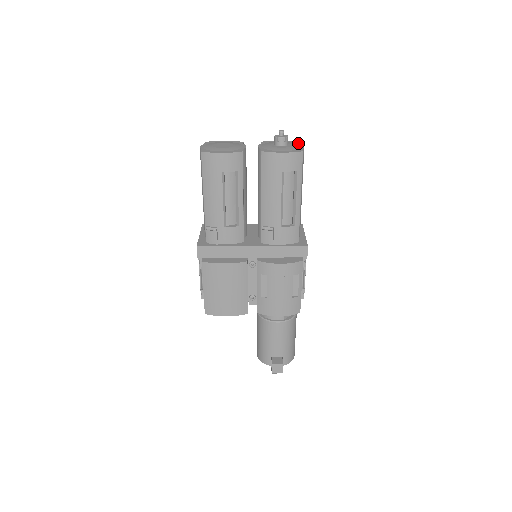
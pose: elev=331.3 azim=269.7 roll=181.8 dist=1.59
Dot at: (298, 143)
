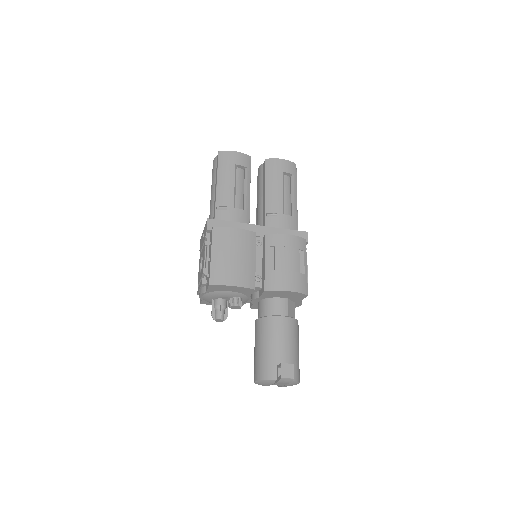
Dot at: occluded
